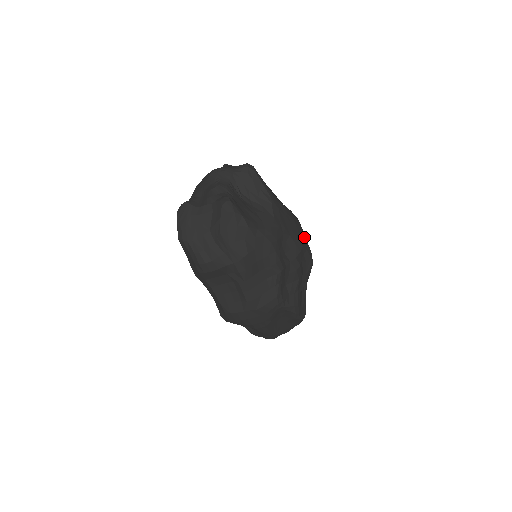
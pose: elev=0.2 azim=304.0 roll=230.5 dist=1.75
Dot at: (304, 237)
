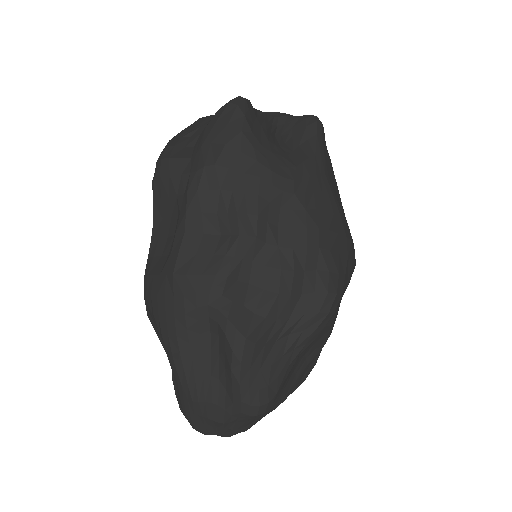
Dot at: (338, 254)
